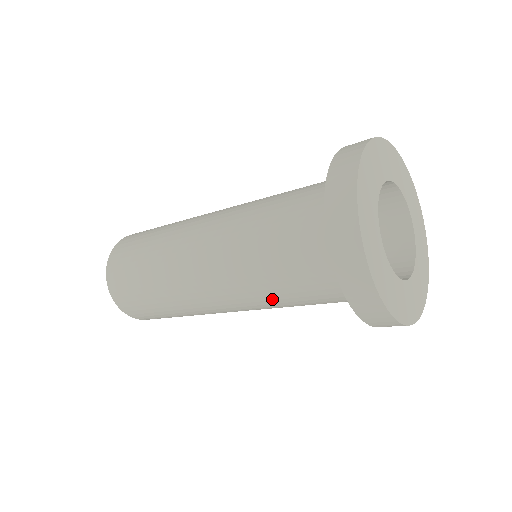
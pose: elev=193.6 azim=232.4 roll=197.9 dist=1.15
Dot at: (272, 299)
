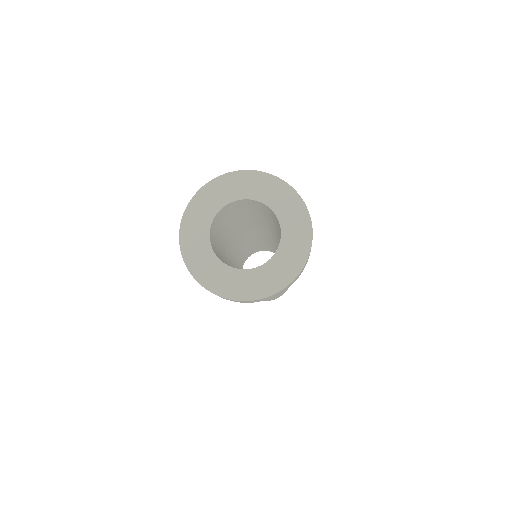
Dot at: occluded
